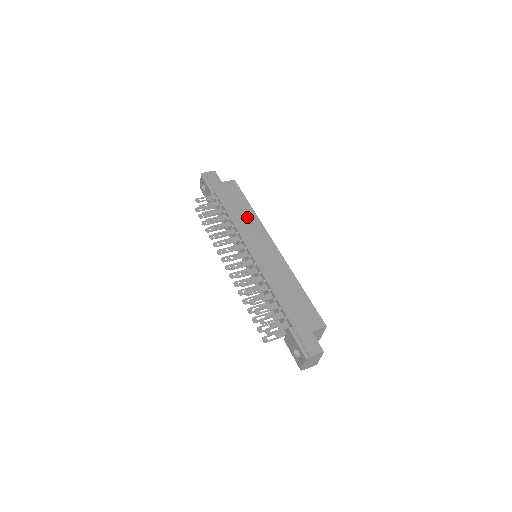
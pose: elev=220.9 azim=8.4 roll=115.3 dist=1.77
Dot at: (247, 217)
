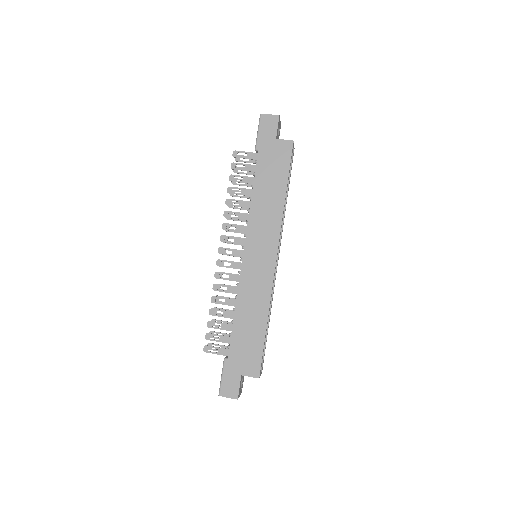
Dot at: (271, 207)
